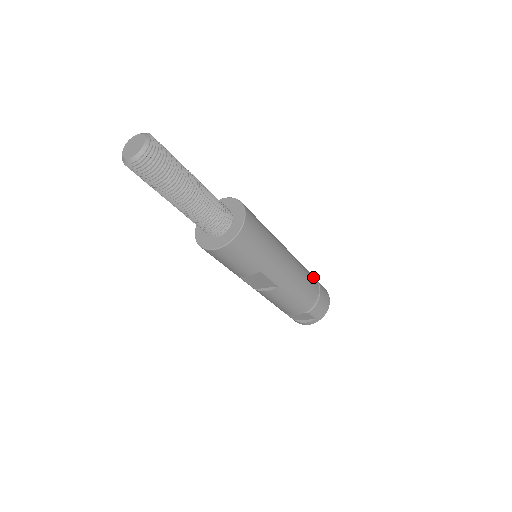
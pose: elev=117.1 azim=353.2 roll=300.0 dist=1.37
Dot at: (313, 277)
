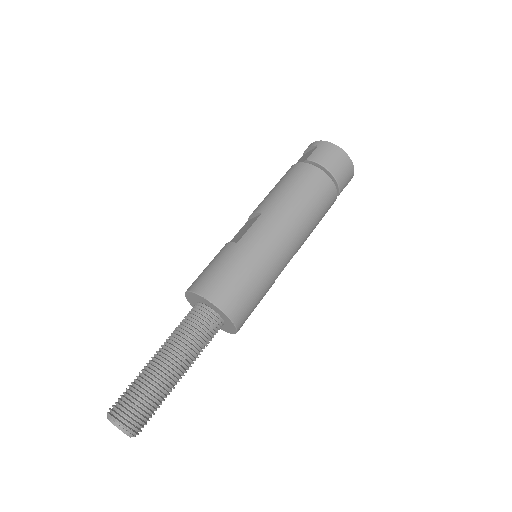
Dot at: (312, 175)
